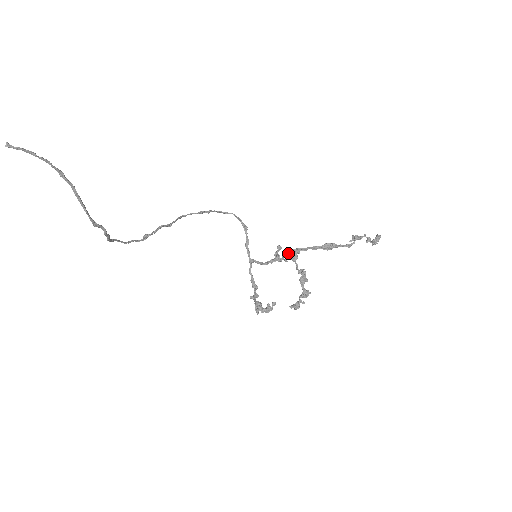
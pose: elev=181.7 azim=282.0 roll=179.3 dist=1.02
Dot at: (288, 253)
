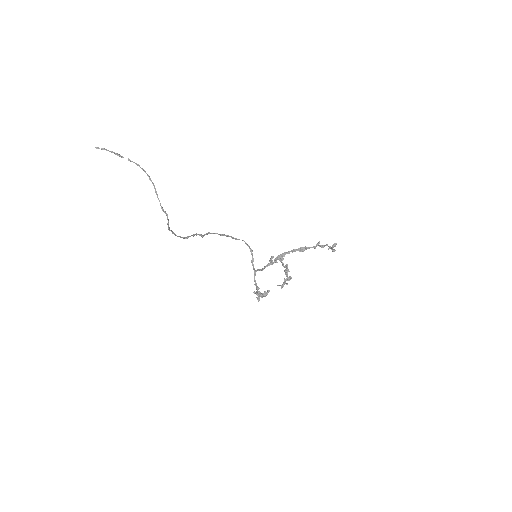
Dot at: (277, 257)
